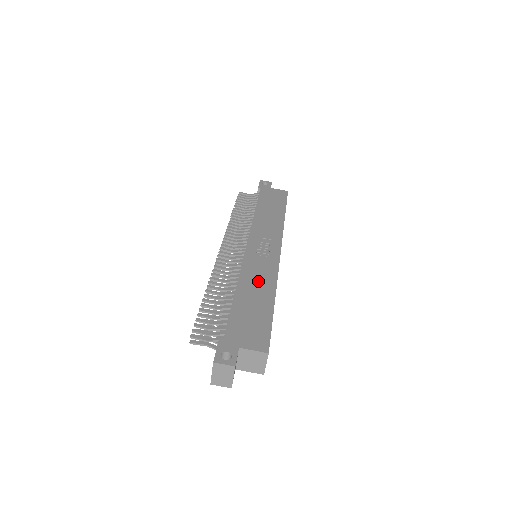
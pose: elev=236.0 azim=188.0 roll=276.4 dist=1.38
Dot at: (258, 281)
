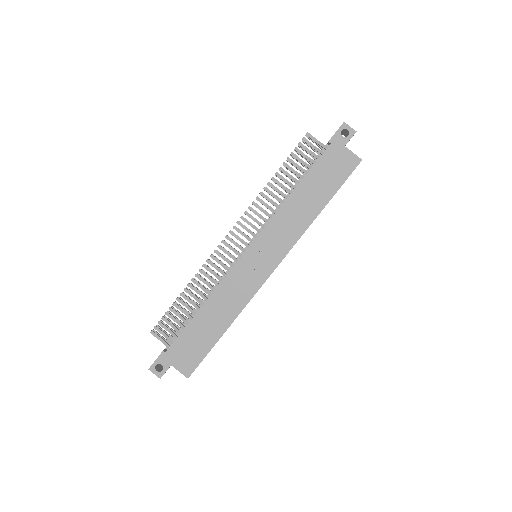
Dot at: (226, 304)
